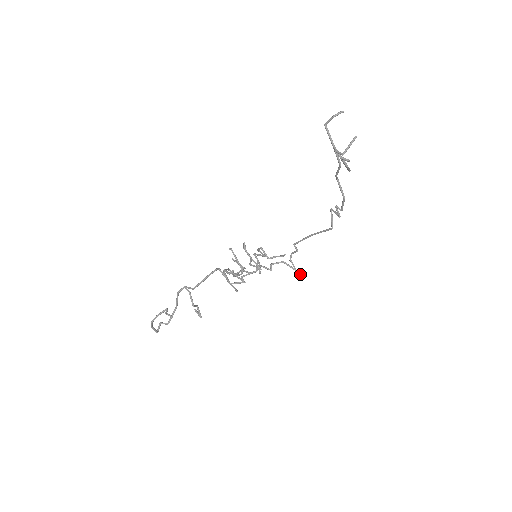
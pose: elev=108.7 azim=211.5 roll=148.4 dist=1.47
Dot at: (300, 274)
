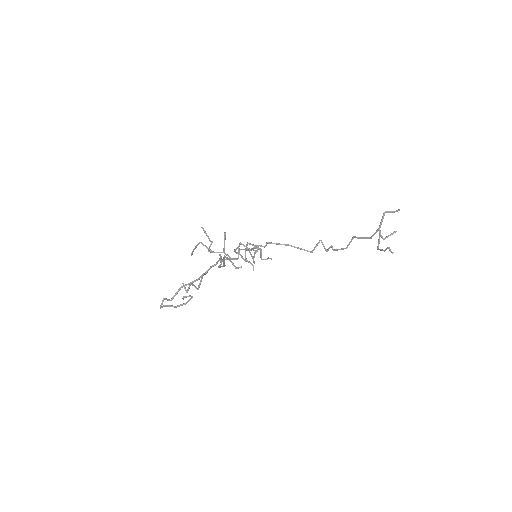
Dot at: (254, 262)
